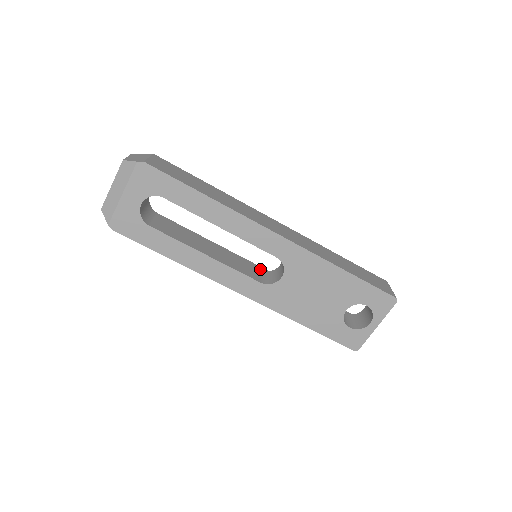
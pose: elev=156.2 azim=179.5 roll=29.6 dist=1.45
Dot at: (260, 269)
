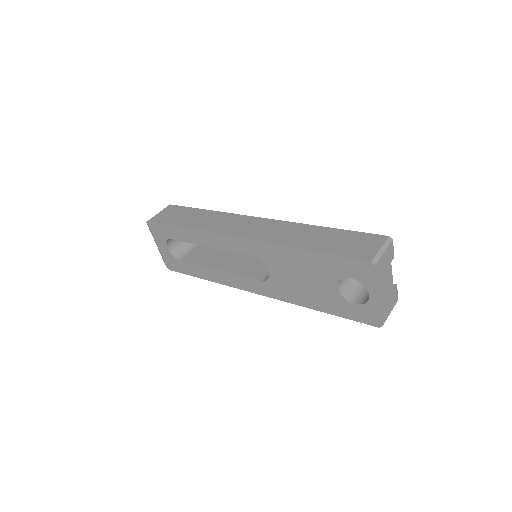
Dot at: occluded
